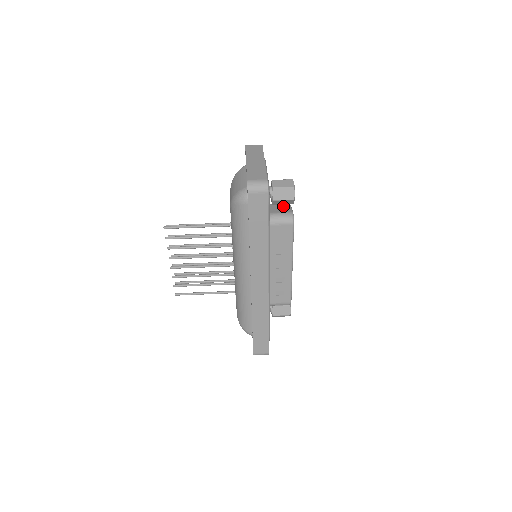
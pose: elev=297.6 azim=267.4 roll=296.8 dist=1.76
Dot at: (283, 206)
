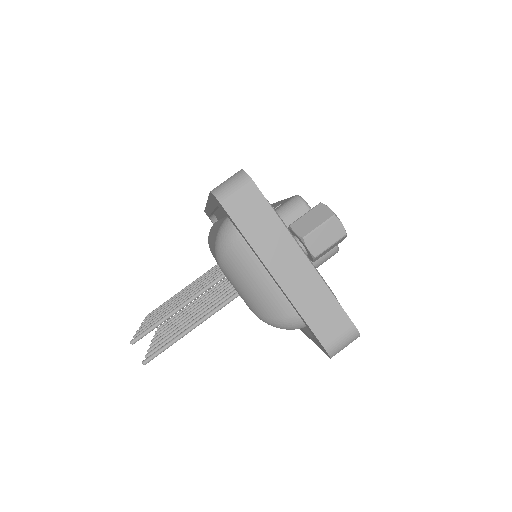
Dot at: occluded
